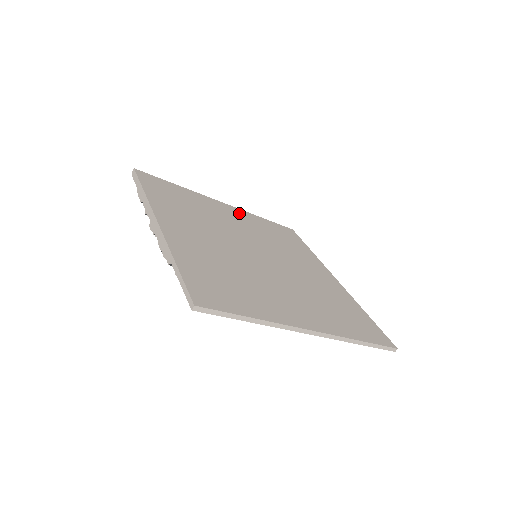
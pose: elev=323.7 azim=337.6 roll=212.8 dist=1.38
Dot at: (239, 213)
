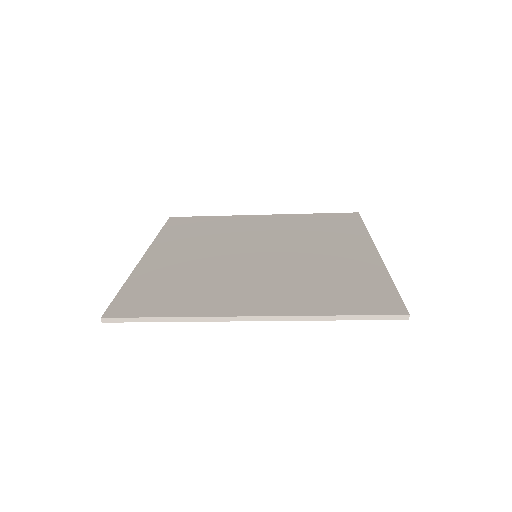
Dot at: (277, 219)
